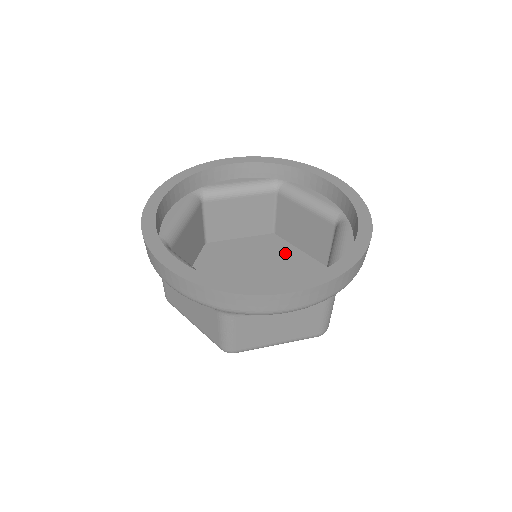
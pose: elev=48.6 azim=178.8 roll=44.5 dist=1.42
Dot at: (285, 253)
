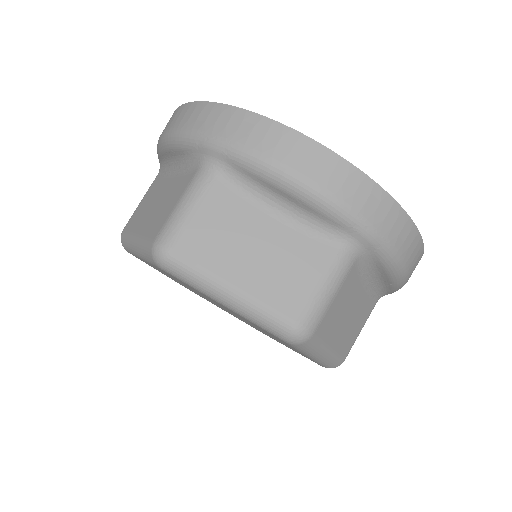
Dot at: occluded
